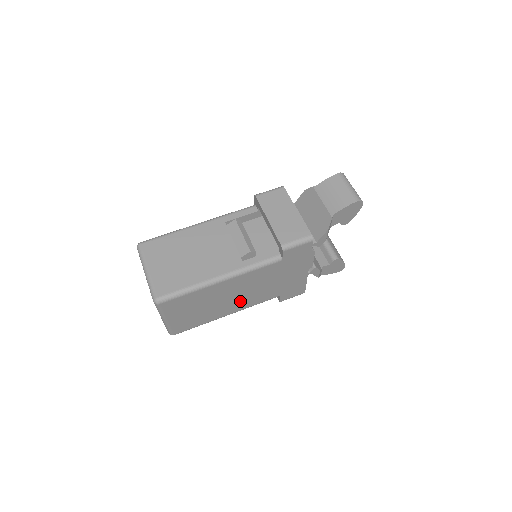
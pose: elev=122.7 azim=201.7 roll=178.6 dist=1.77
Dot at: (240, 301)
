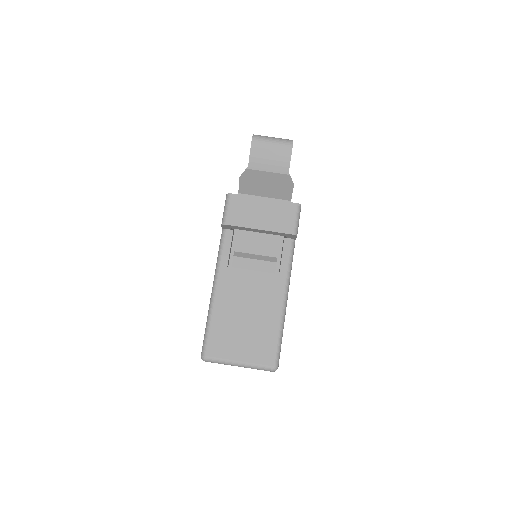
Dot at: occluded
